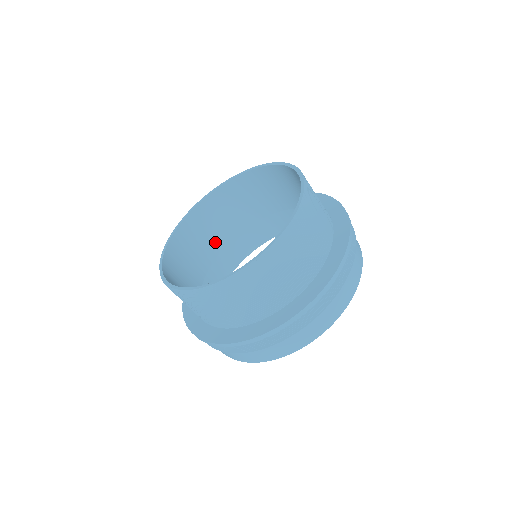
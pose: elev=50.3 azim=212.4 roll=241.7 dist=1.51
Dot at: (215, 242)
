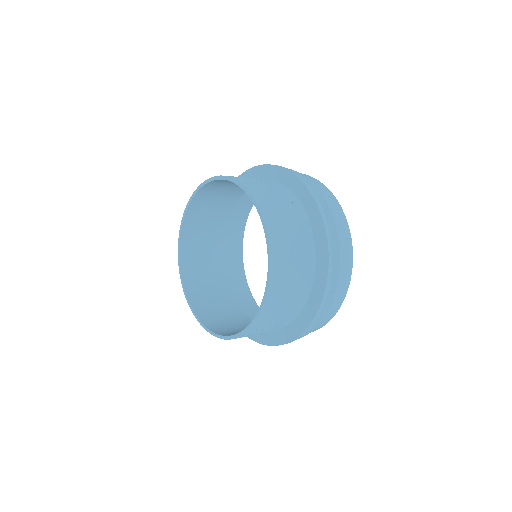
Dot at: (224, 207)
